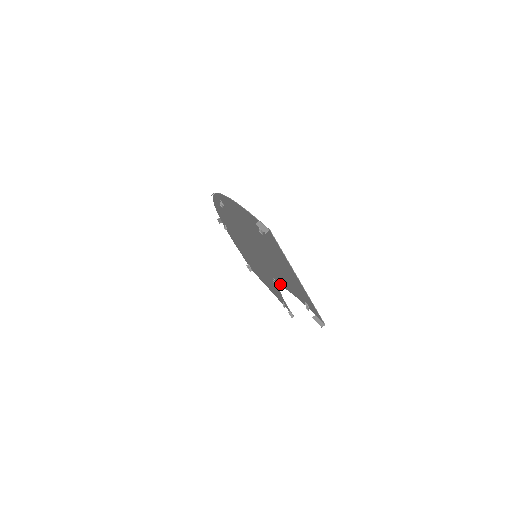
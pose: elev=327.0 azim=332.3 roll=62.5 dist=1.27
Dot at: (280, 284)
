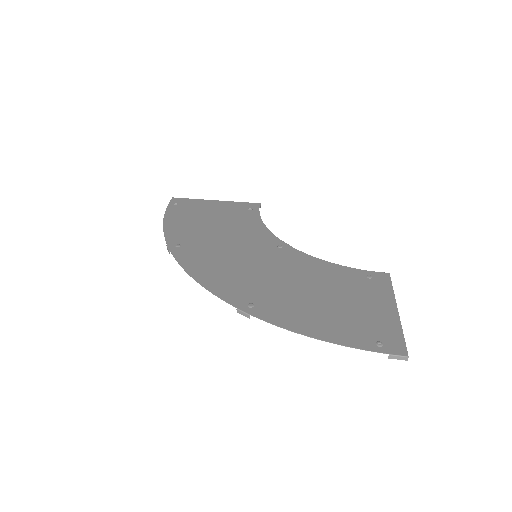
Dot at: (296, 253)
